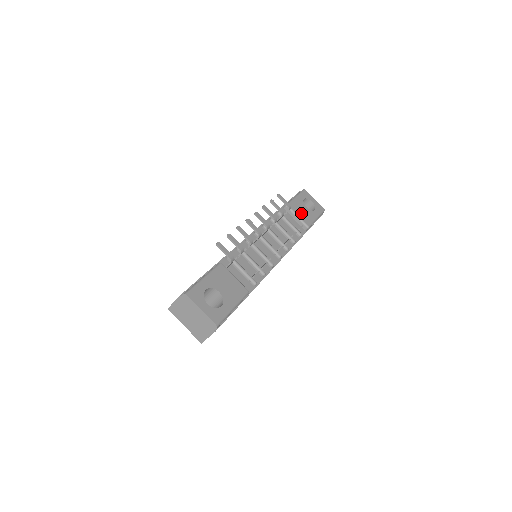
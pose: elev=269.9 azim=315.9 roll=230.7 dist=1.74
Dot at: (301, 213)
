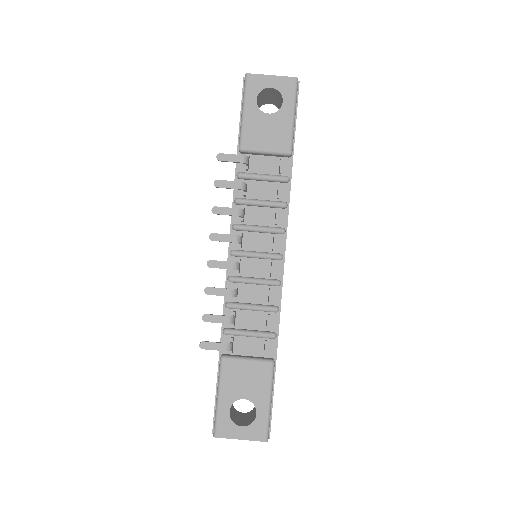
Dot at: (267, 139)
